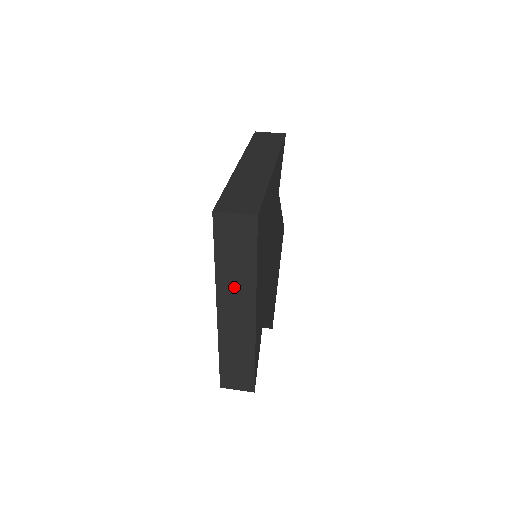
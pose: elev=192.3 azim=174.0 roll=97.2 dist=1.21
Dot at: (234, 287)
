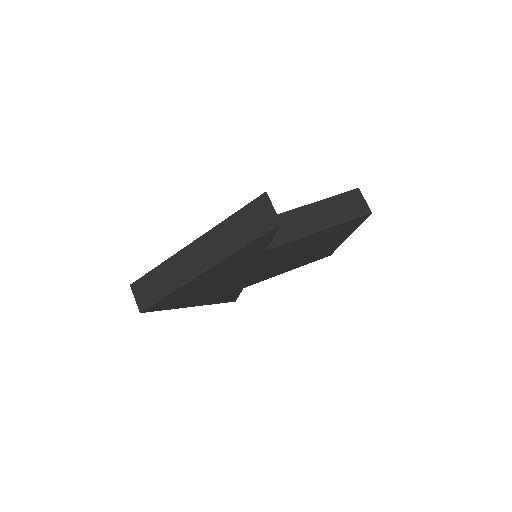
Dot at: occluded
